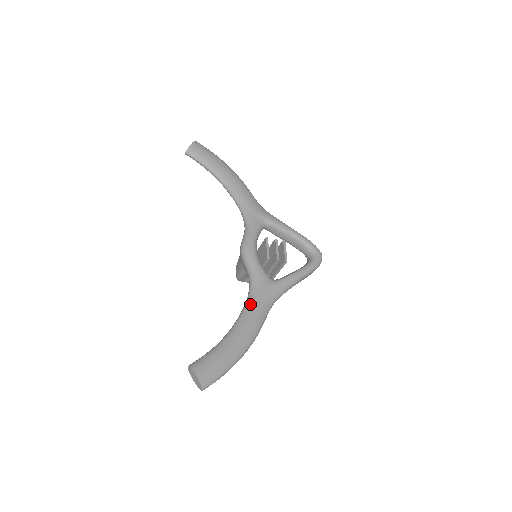
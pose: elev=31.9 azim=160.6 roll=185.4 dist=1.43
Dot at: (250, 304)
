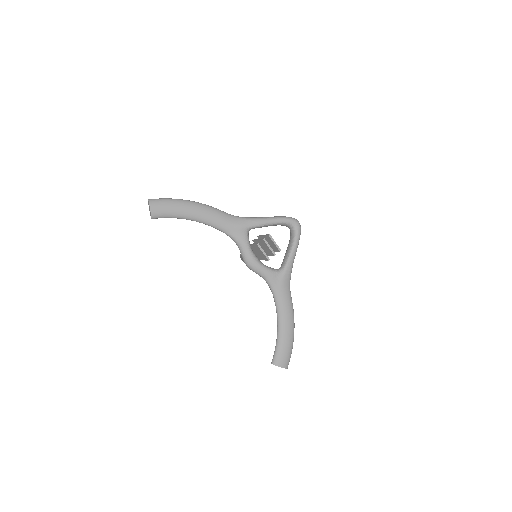
Dot at: (278, 300)
